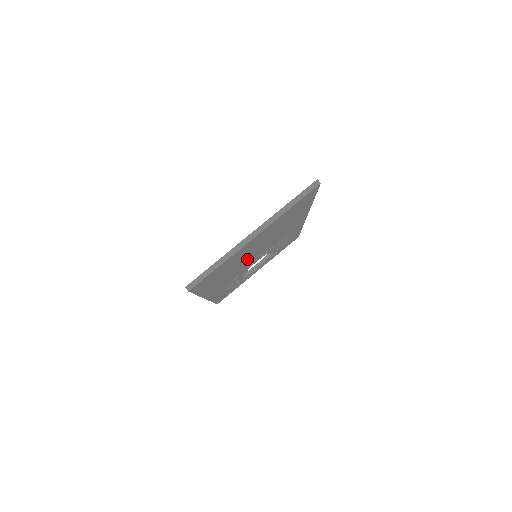
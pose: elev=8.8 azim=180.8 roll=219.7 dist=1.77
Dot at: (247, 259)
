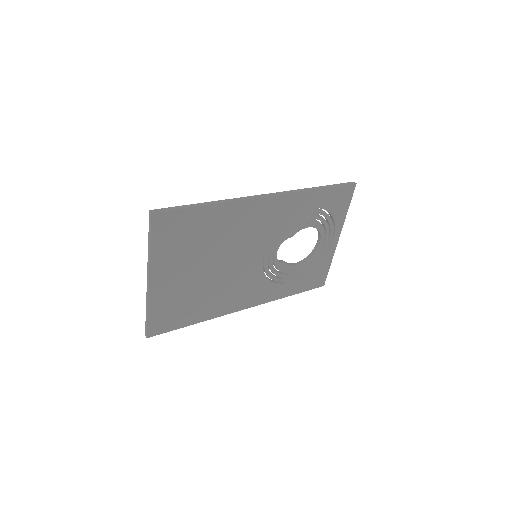
Dot at: (222, 274)
